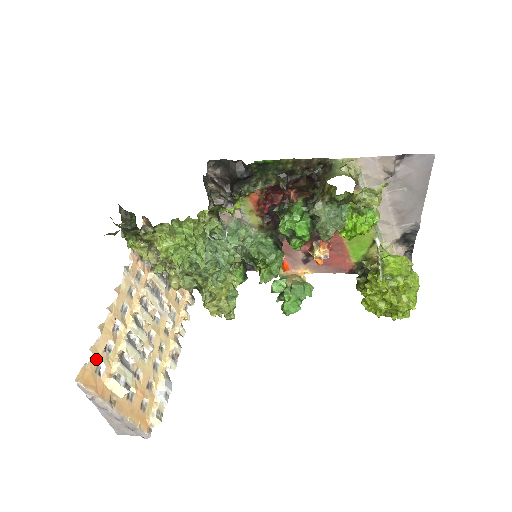
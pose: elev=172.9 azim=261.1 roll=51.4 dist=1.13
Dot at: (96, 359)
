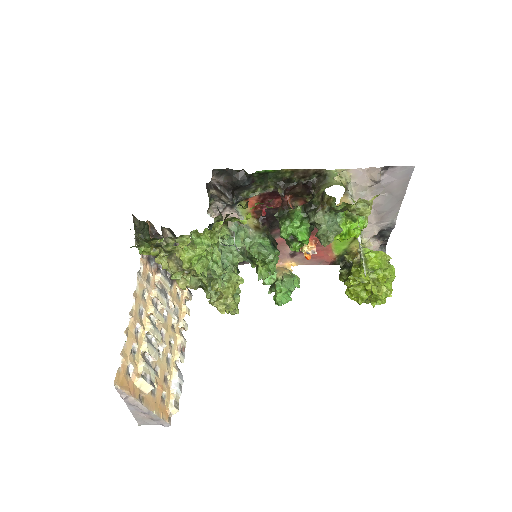
Dot at: (126, 362)
